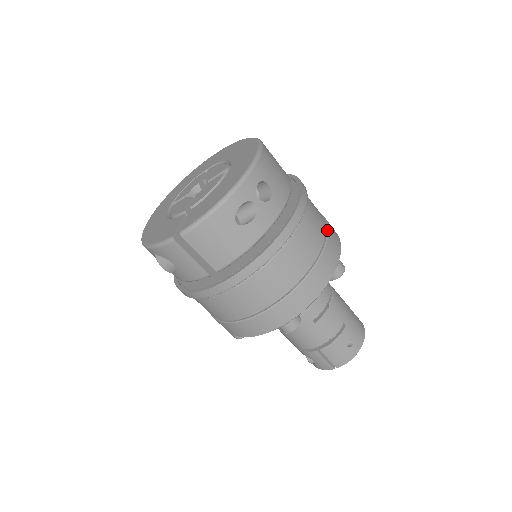
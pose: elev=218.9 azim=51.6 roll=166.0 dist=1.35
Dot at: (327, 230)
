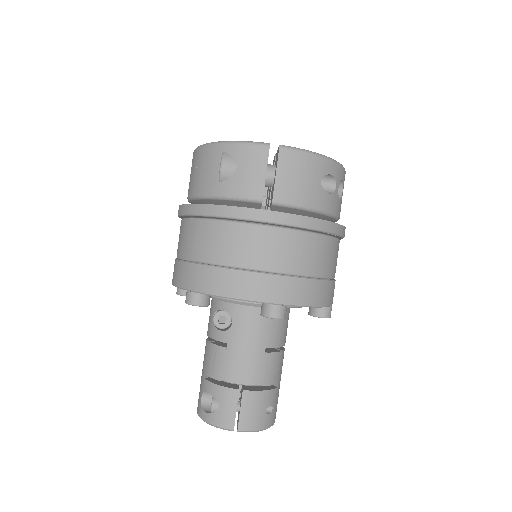
Dot at: occluded
